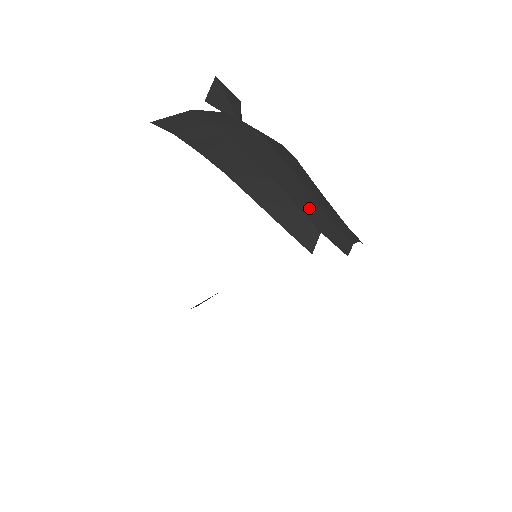
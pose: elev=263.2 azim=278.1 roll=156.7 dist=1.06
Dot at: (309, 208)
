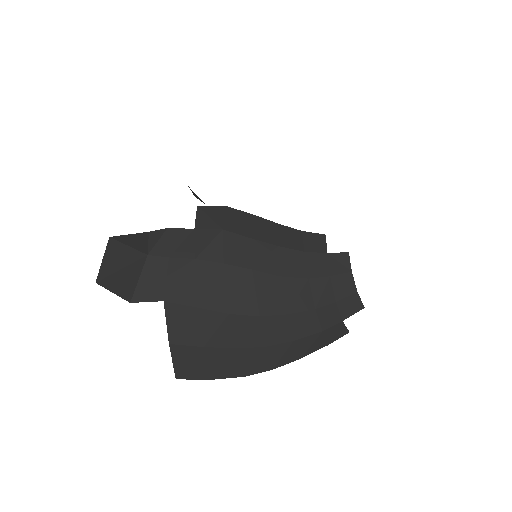
Dot at: (323, 320)
